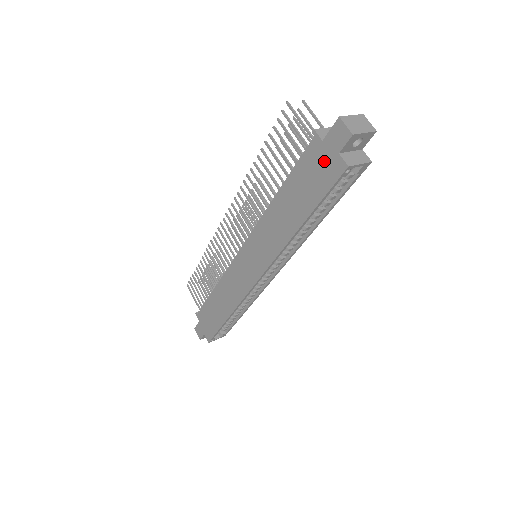
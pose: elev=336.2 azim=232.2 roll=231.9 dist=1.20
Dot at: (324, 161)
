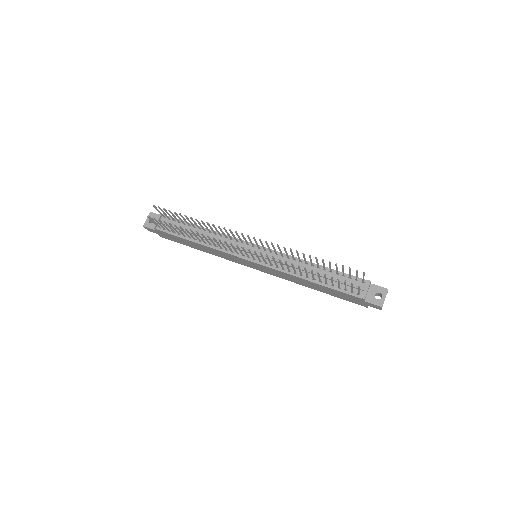
Dot at: (357, 301)
